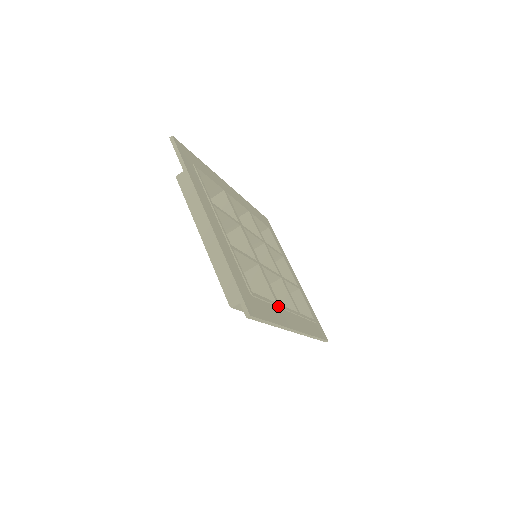
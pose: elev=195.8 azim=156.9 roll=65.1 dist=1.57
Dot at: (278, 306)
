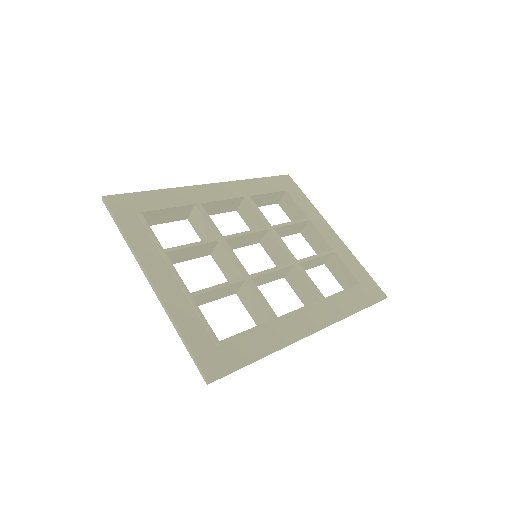
Dot at: (275, 322)
